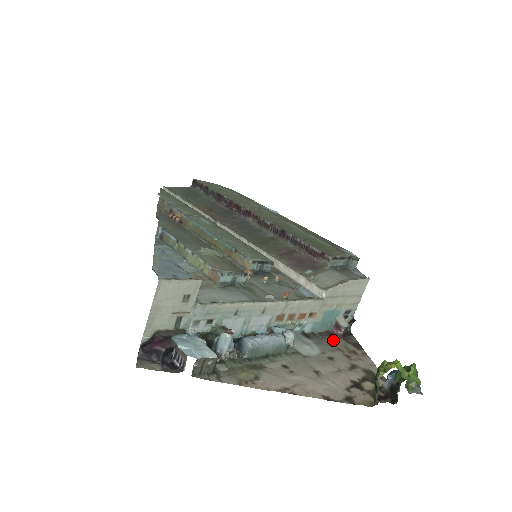
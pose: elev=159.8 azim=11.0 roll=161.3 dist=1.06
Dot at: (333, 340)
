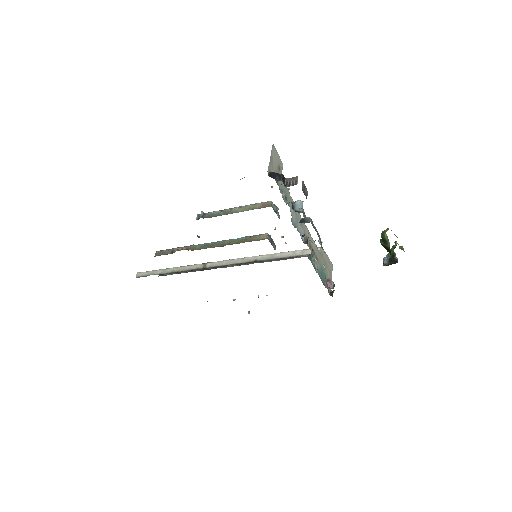
Dot at: occluded
